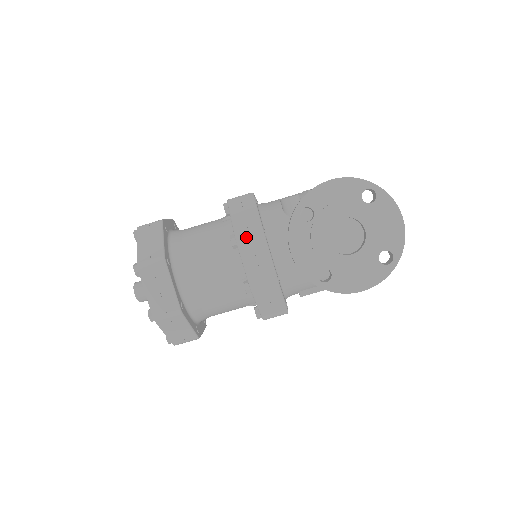
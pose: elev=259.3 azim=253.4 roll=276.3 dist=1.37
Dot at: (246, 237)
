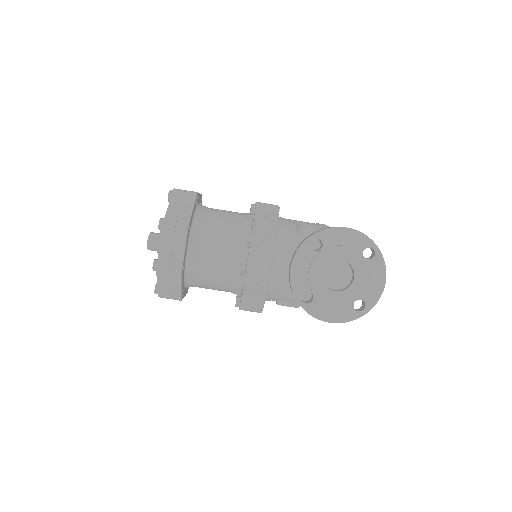
Dot at: (261, 239)
